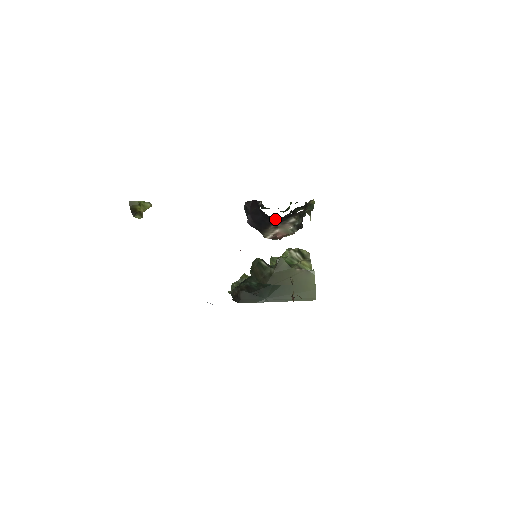
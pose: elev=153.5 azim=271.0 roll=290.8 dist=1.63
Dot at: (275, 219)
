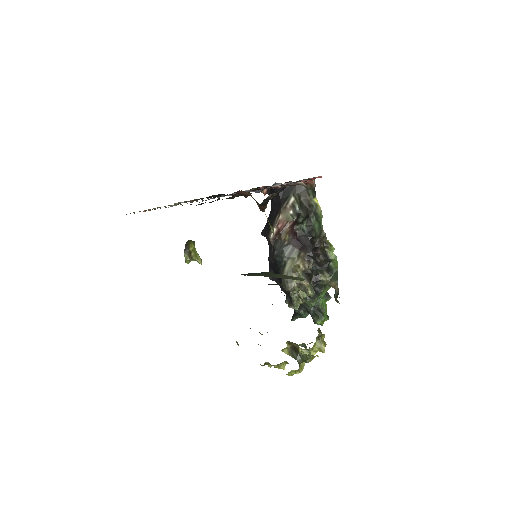
Dot at: (279, 202)
